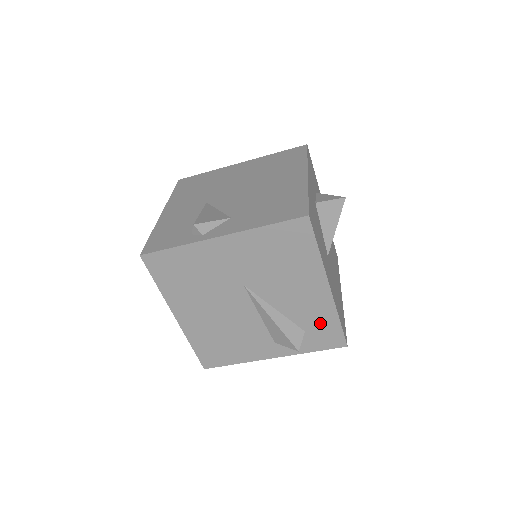
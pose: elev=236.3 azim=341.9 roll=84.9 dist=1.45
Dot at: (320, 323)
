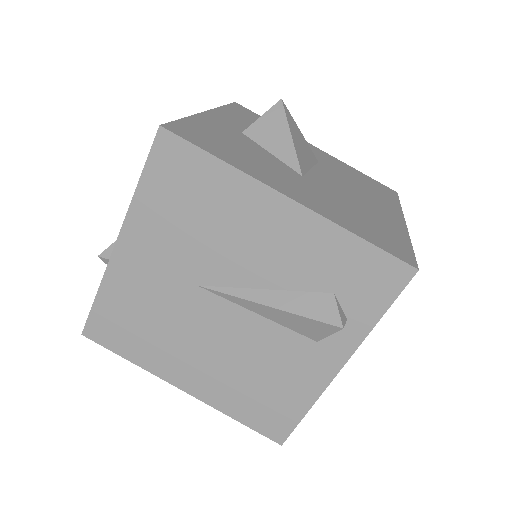
Dot at: (338, 263)
